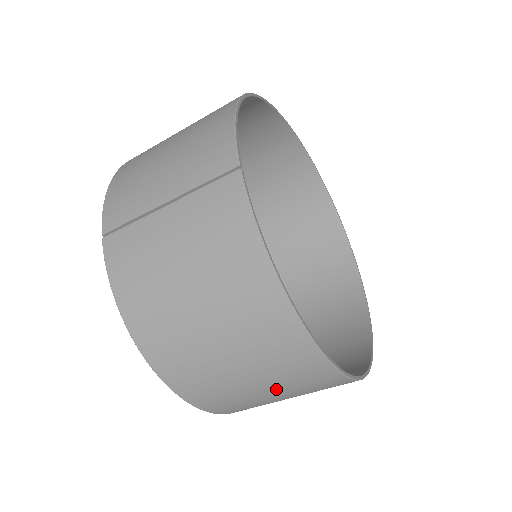
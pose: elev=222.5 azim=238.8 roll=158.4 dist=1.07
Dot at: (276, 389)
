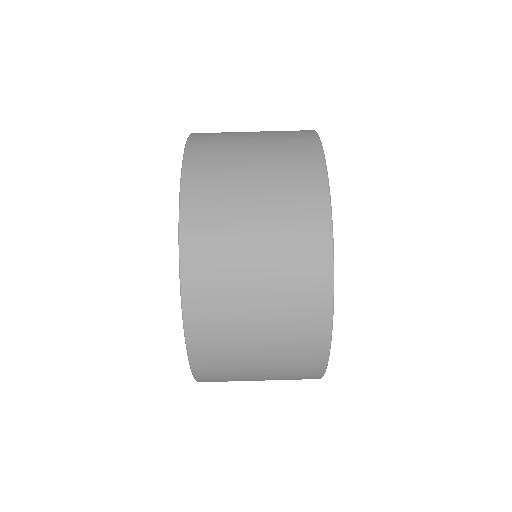
Dot at: (266, 184)
